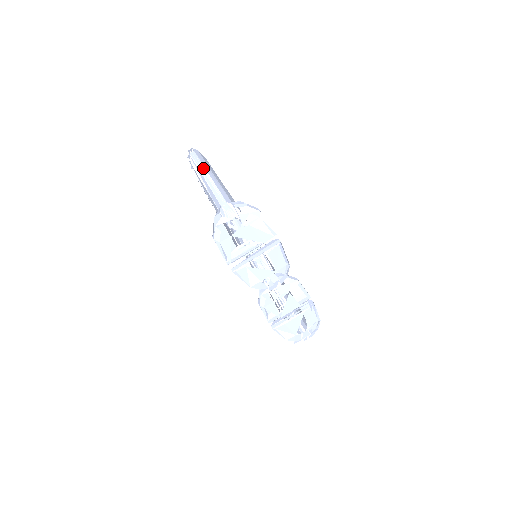
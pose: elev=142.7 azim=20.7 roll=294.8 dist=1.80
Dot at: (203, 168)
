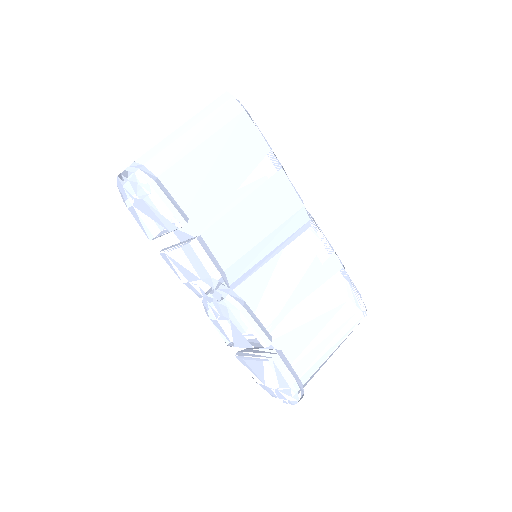
Dot at: occluded
